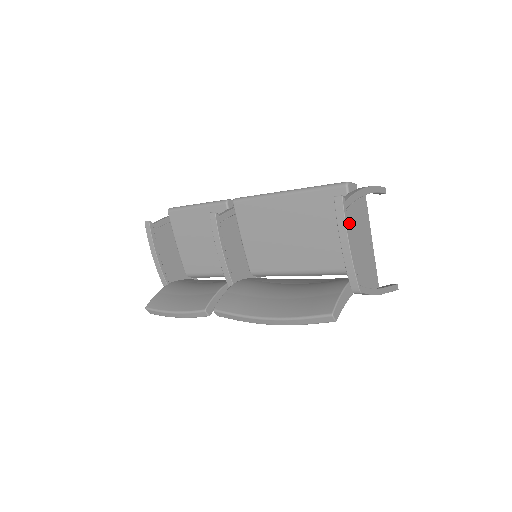
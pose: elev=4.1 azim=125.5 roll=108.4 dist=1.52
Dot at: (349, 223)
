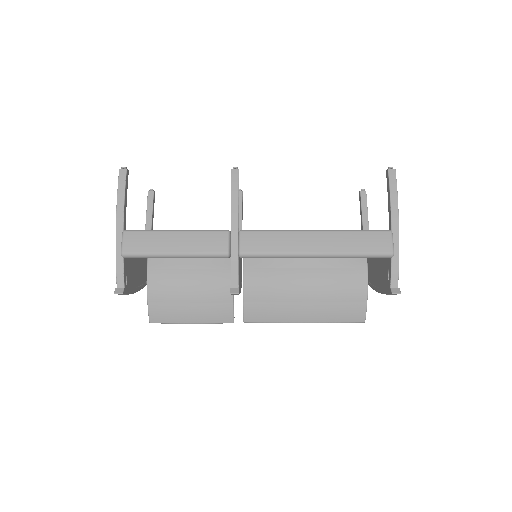
Dot at: occluded
